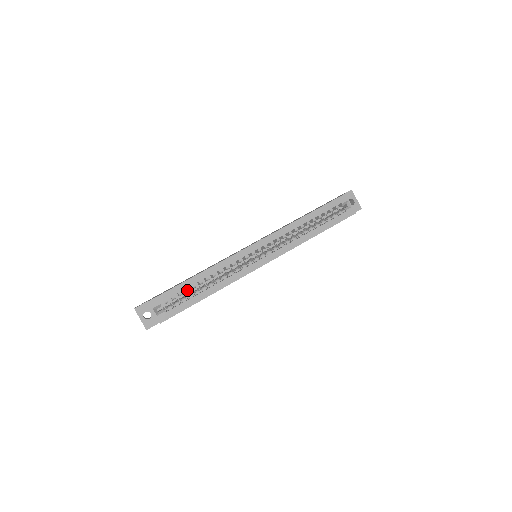
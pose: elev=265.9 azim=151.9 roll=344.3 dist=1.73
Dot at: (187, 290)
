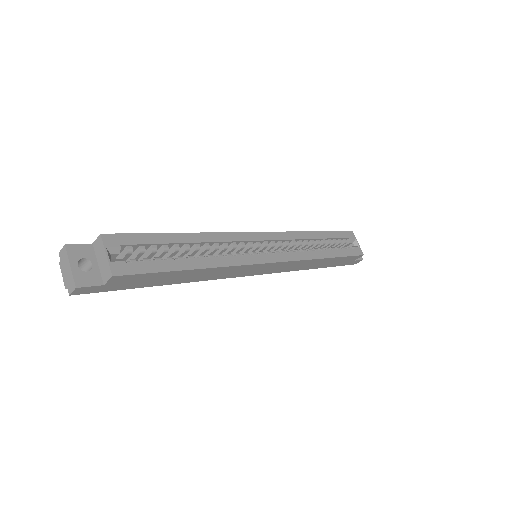
Dot at: (166, 248)
